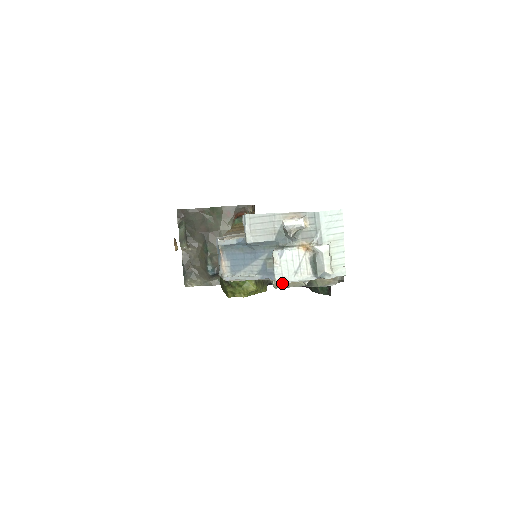
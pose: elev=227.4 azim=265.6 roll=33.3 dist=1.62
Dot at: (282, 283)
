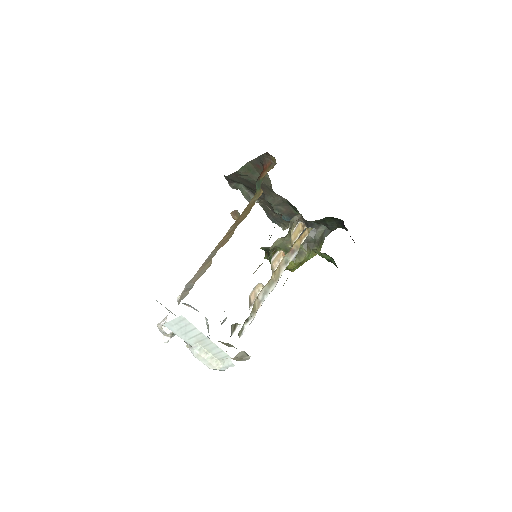
Dot at: occluded
